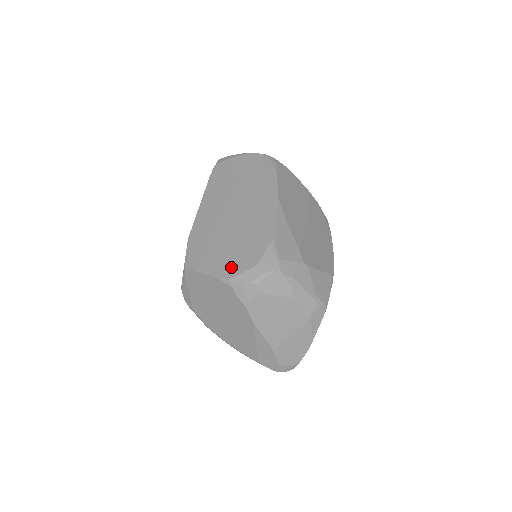
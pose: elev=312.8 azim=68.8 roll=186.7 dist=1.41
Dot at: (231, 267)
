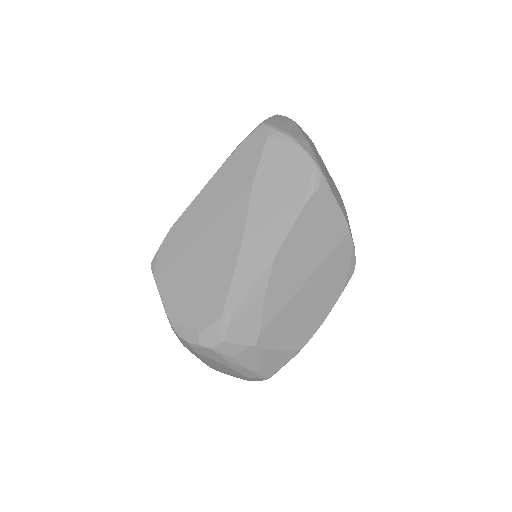
Dot at: (180, 310)
